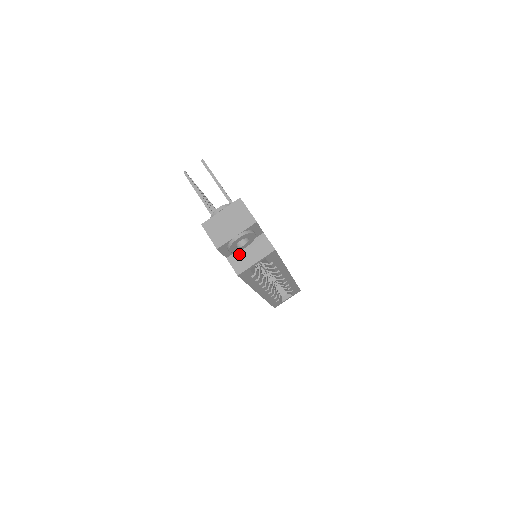
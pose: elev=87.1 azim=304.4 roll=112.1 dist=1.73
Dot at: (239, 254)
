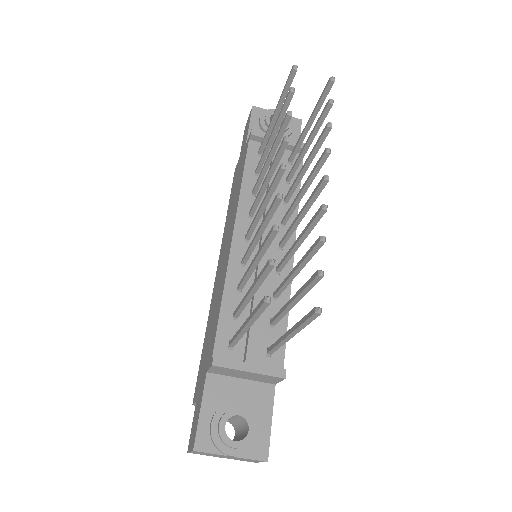
Dot at: occluded
